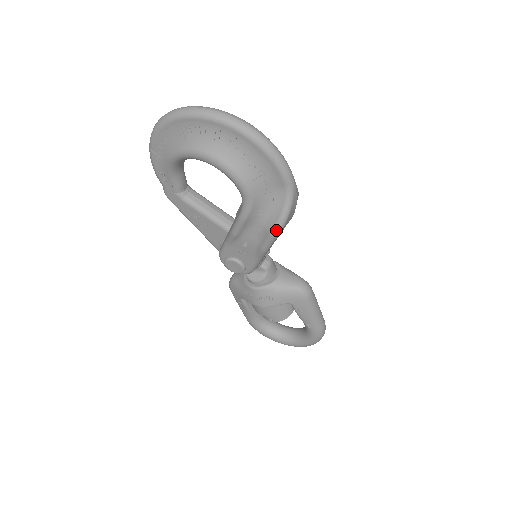
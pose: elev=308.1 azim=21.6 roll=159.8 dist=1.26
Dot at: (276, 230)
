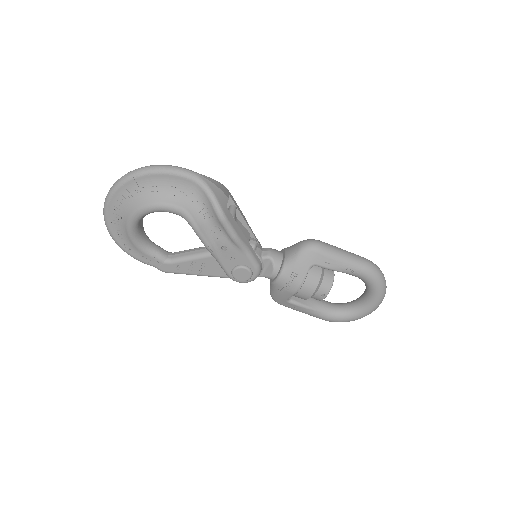
Dot at: (218, 213)
